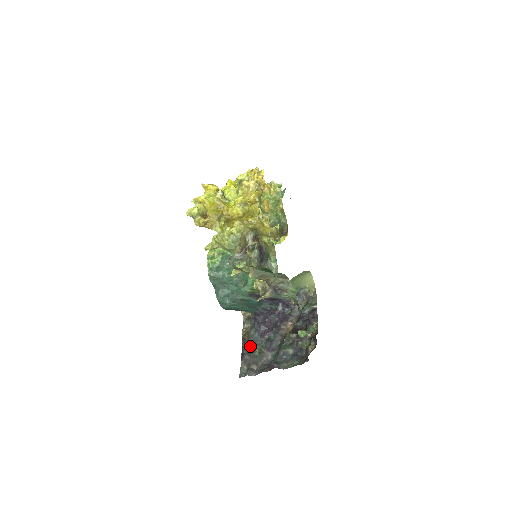
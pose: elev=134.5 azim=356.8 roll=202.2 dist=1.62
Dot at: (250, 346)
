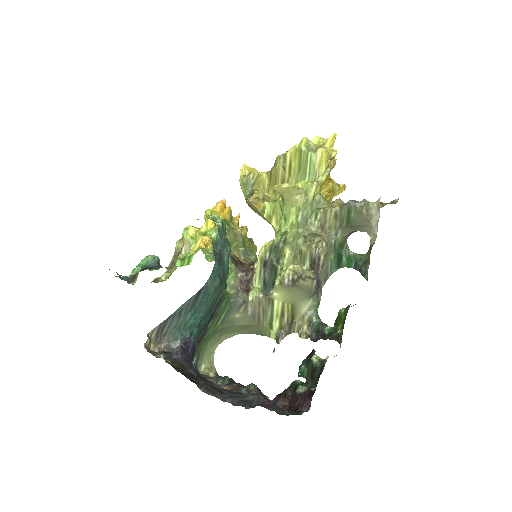
Dot at: (196, 378)
